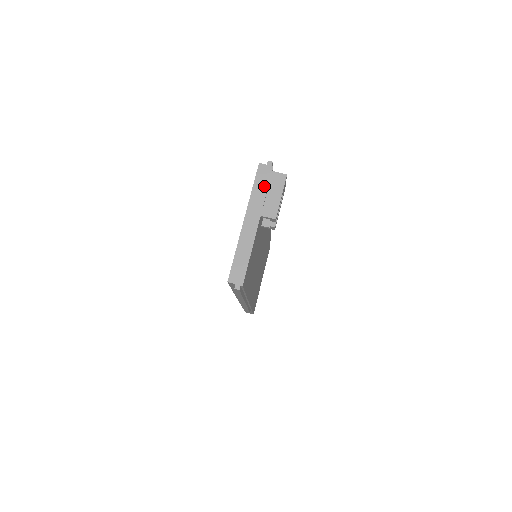
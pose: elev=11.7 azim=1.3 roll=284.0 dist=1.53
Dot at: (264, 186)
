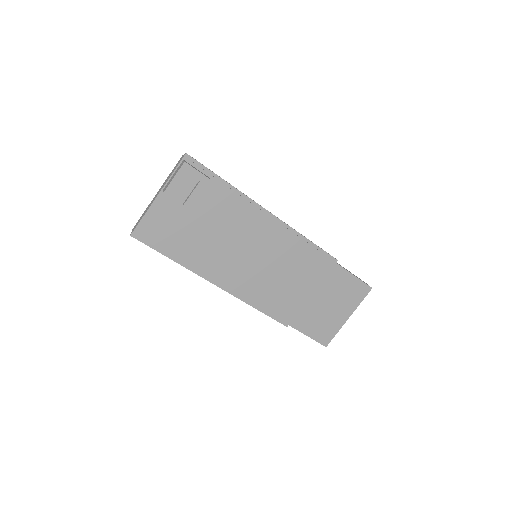
Dot at: (174, 170)
